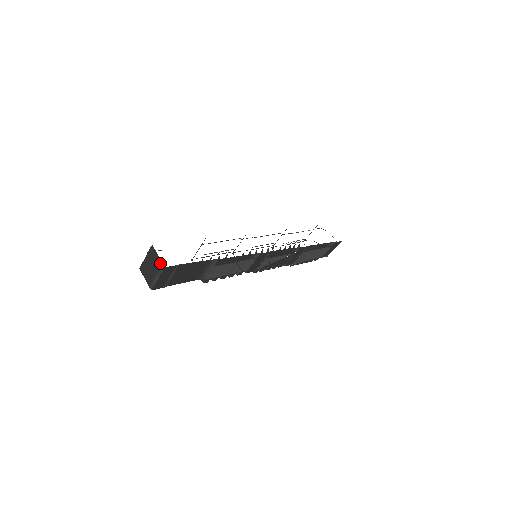
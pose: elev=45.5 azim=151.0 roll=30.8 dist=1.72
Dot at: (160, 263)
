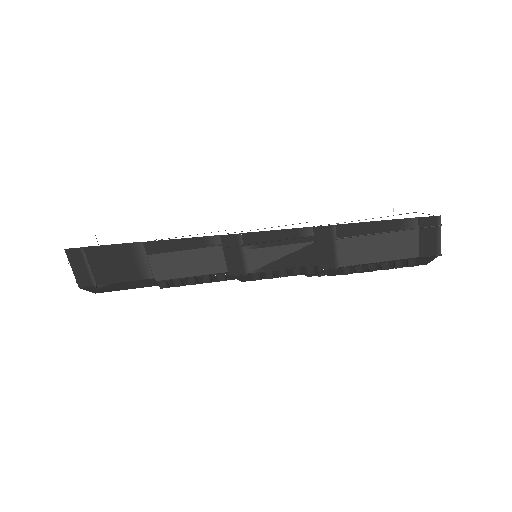
Dot at: occluded
